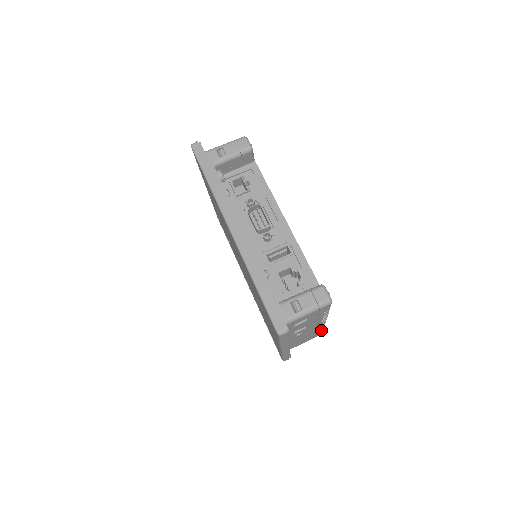
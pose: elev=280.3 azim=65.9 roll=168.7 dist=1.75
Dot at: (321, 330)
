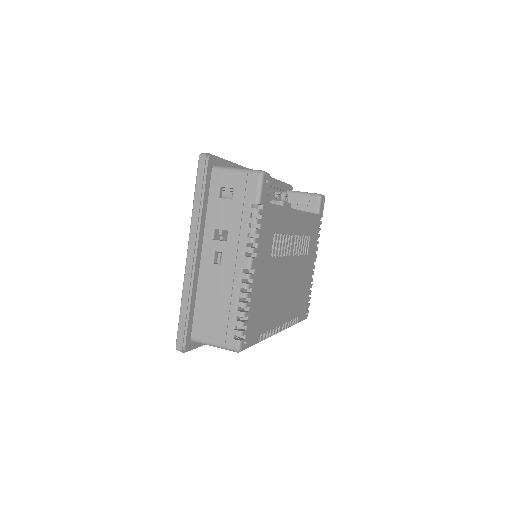
Dot at: (239, 315)
